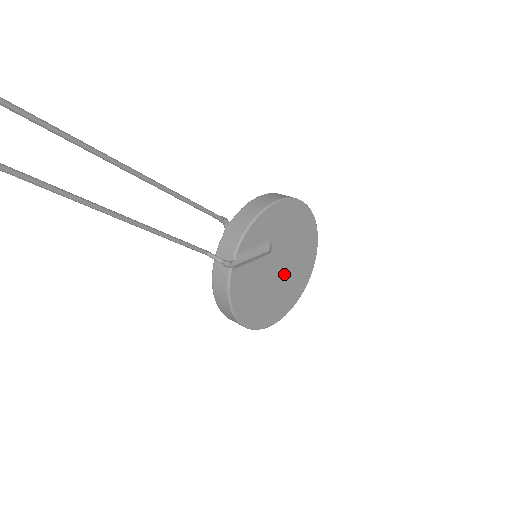
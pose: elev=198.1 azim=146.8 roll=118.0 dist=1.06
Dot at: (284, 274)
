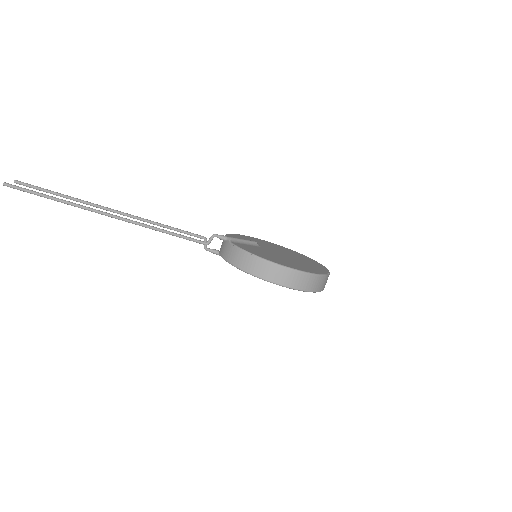
Dot at: (290, 258)
